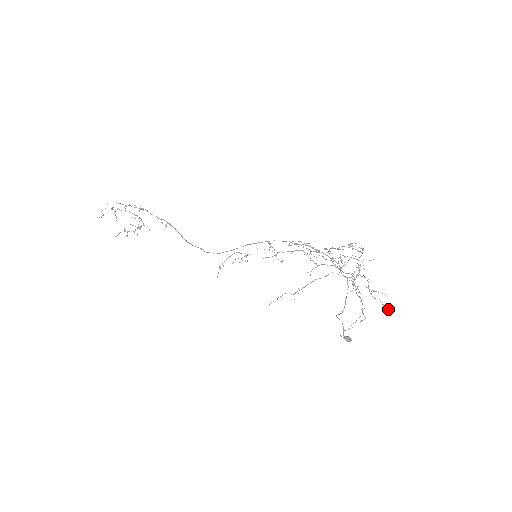
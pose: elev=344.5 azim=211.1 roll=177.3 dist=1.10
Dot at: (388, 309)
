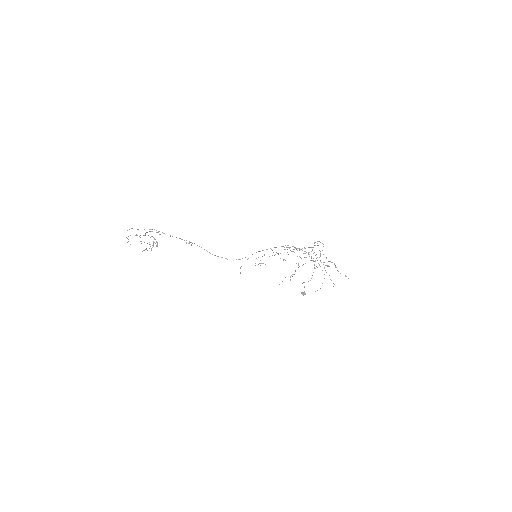
Dot at: (348, 278)
